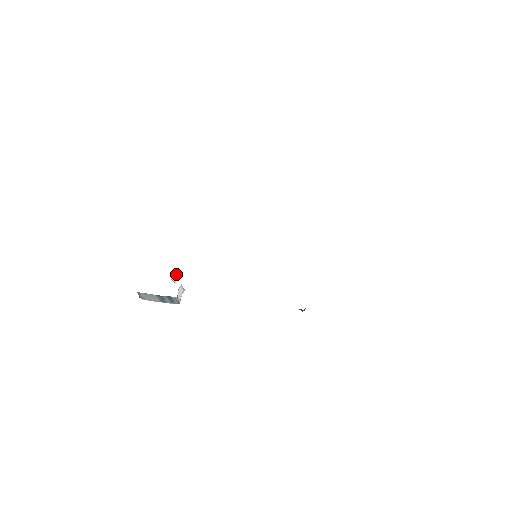
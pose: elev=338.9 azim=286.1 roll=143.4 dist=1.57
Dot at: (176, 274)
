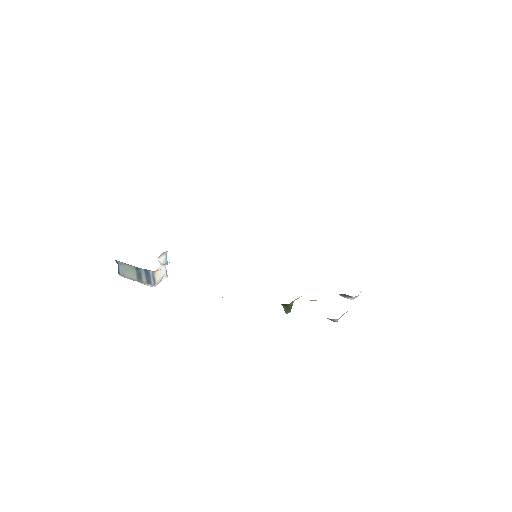
Dot at: (166, 262)
